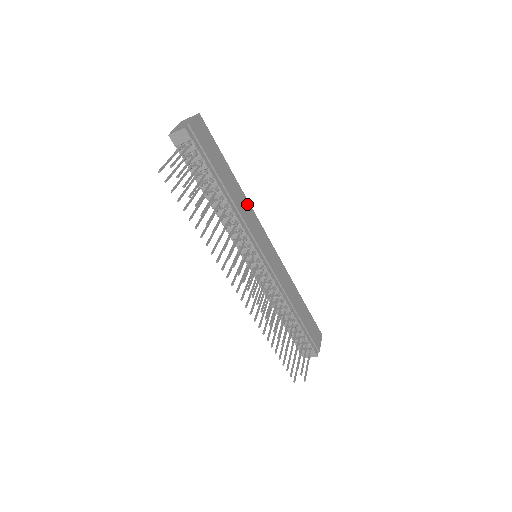
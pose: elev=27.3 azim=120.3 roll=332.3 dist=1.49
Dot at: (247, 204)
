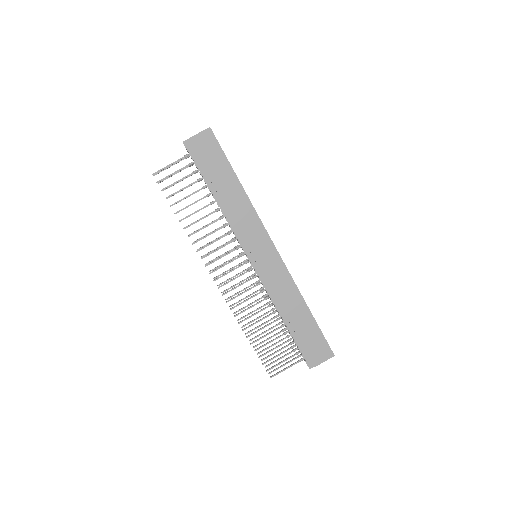
Dot at: (250, 210)
